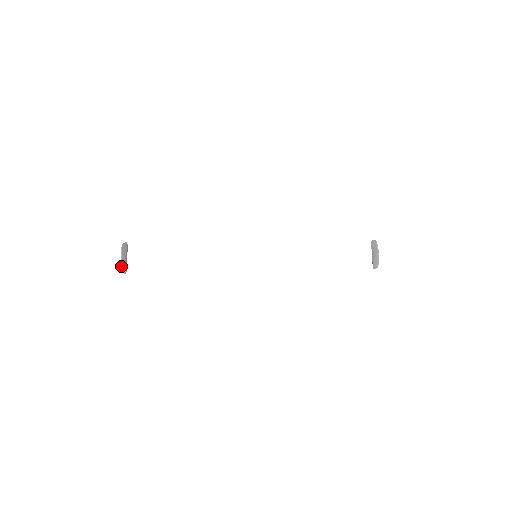
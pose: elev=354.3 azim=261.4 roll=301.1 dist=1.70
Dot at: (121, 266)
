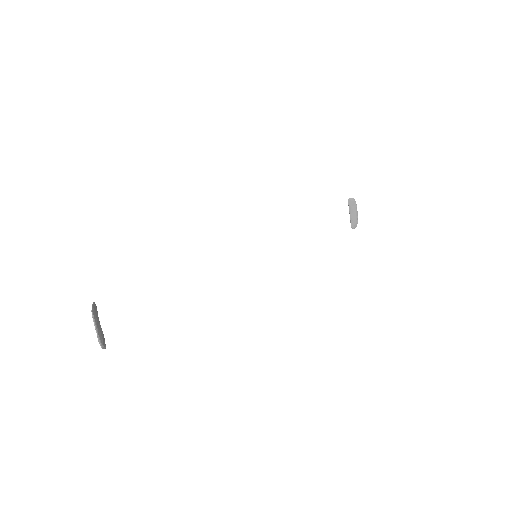
Dot at: (99, 341)
